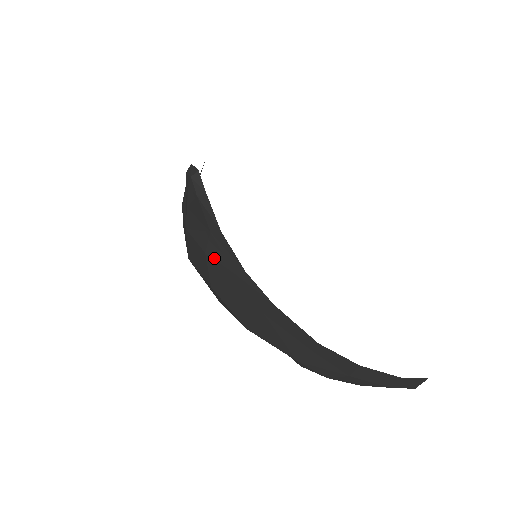
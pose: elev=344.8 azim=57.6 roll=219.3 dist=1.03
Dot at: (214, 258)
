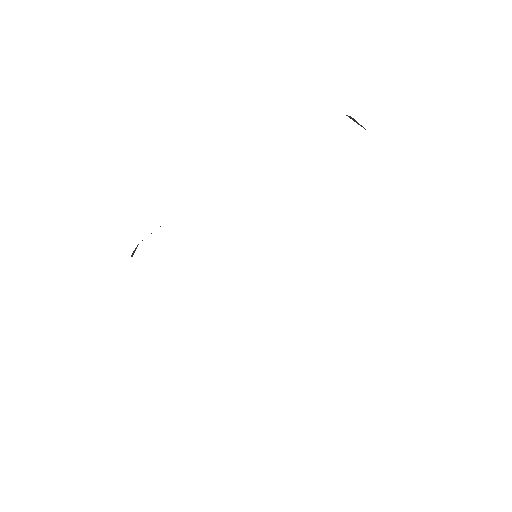
Dot at: occluded
